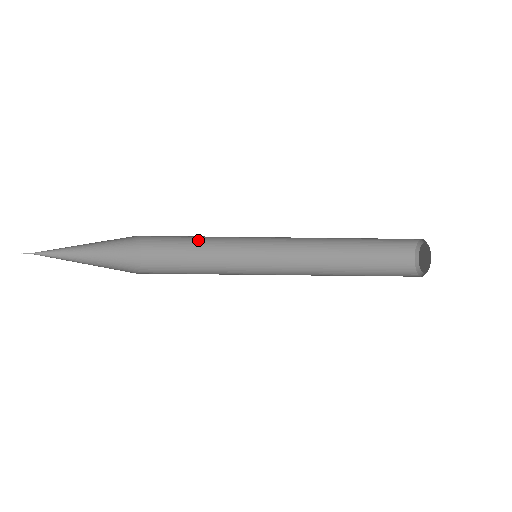
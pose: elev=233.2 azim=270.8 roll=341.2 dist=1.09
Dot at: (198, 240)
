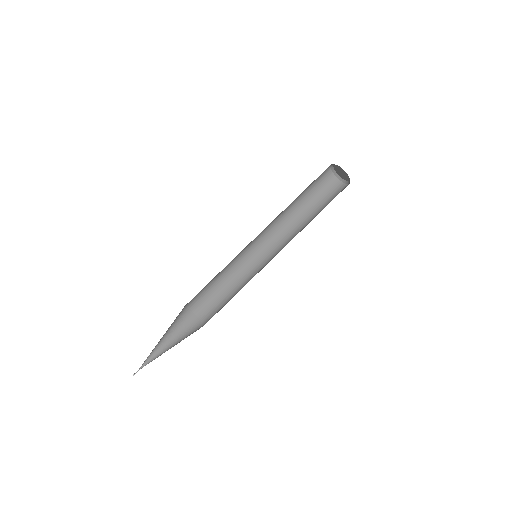
Dot at: (219, 279)
